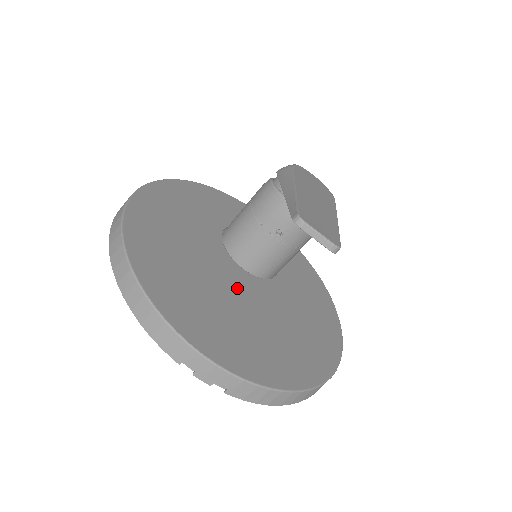
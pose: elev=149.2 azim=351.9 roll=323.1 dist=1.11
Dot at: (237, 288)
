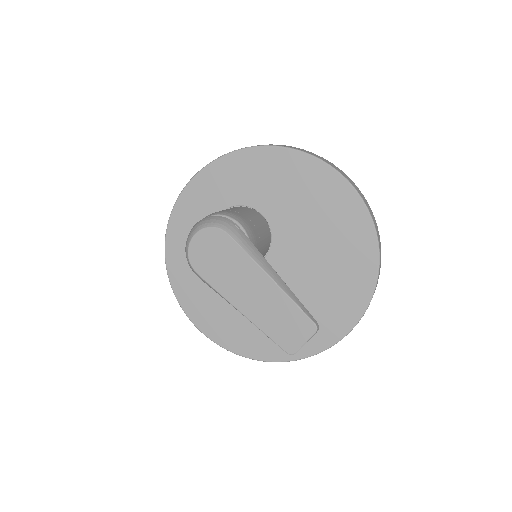
Dot at: (284, 279)
